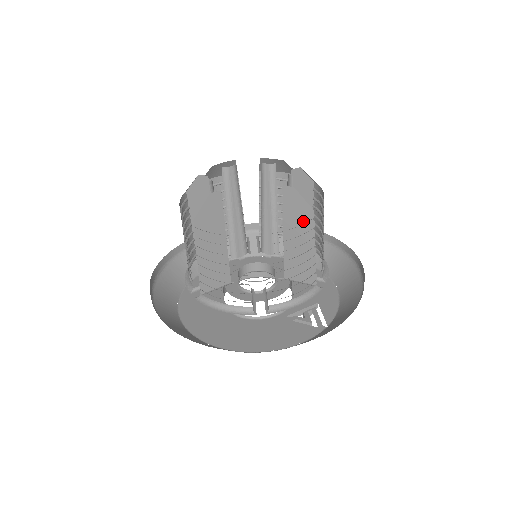
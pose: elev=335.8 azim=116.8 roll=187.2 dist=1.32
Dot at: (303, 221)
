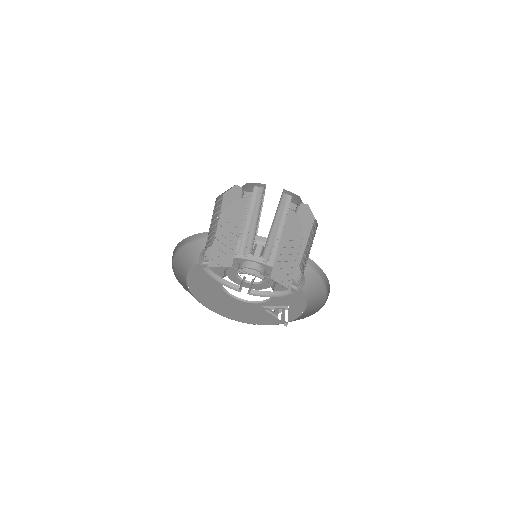
Dot at: (295, 239)
